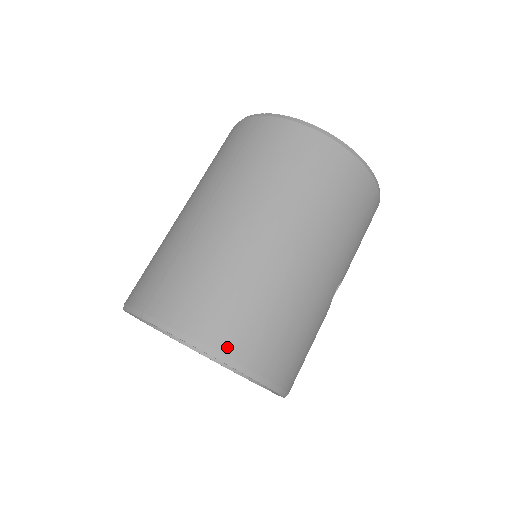
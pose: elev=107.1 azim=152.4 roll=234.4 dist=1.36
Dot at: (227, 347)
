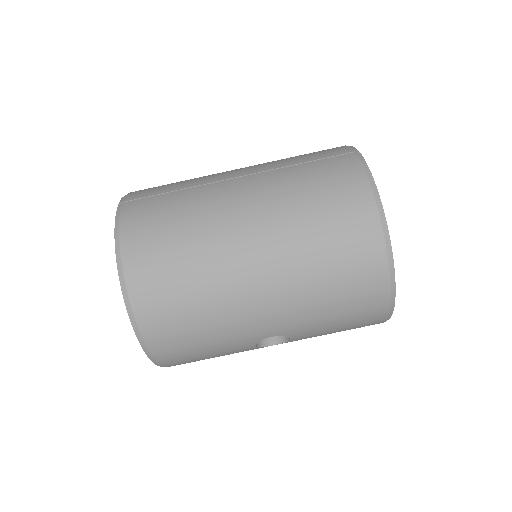
Dot at: (132, 276)
